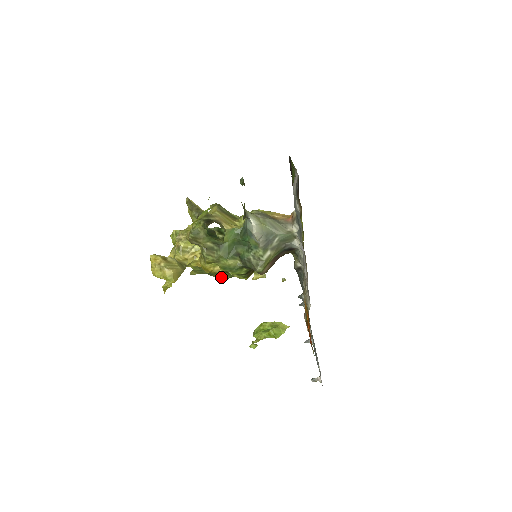
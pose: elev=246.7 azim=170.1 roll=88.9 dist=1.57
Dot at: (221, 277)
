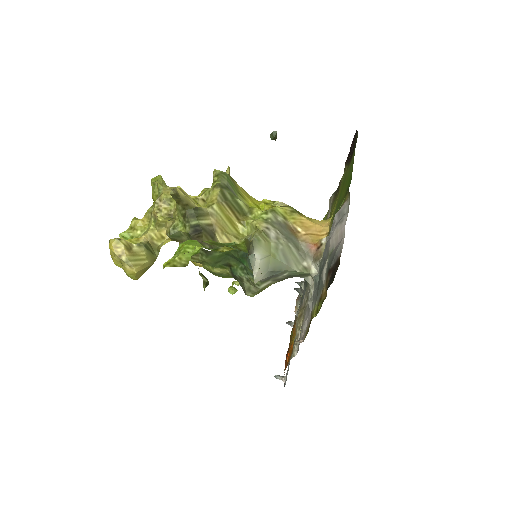
Dot at: occluded
